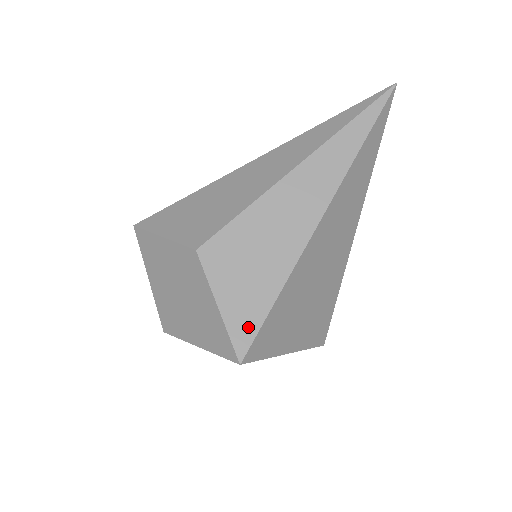
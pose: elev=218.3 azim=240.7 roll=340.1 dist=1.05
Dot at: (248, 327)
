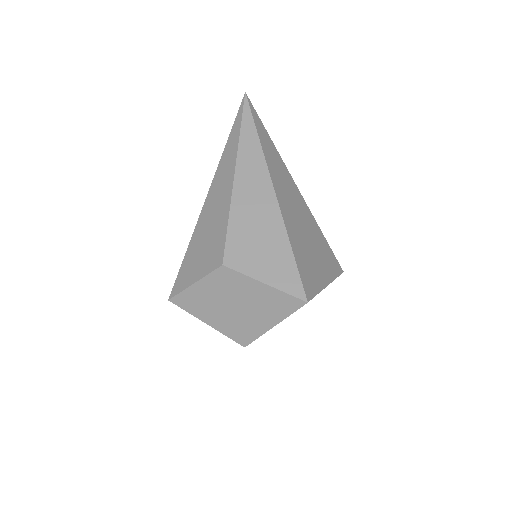
Dot at: (292, 279)
